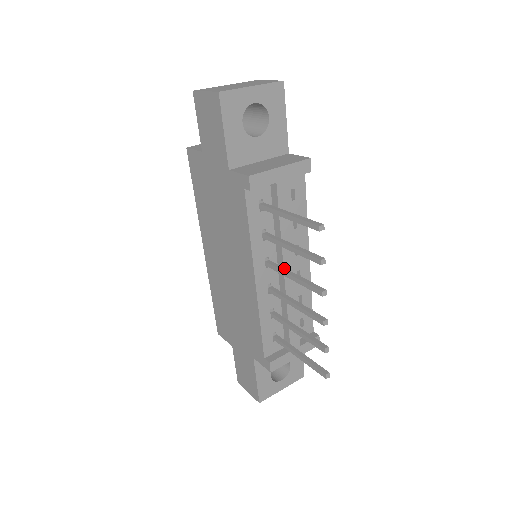
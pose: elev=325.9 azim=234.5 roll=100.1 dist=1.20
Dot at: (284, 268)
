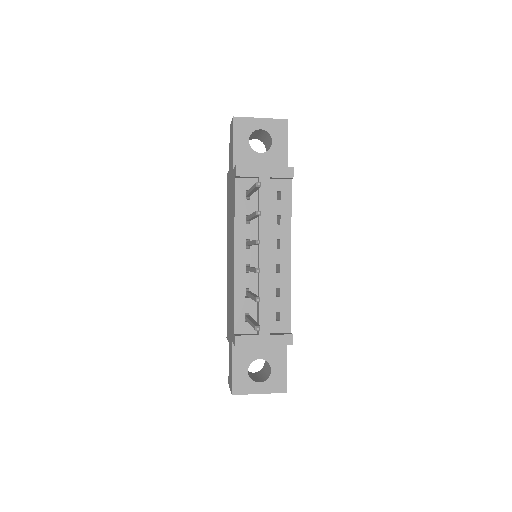
Dot at: occluded
